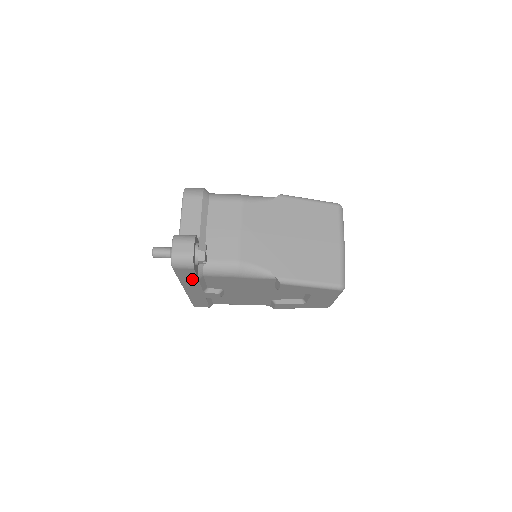
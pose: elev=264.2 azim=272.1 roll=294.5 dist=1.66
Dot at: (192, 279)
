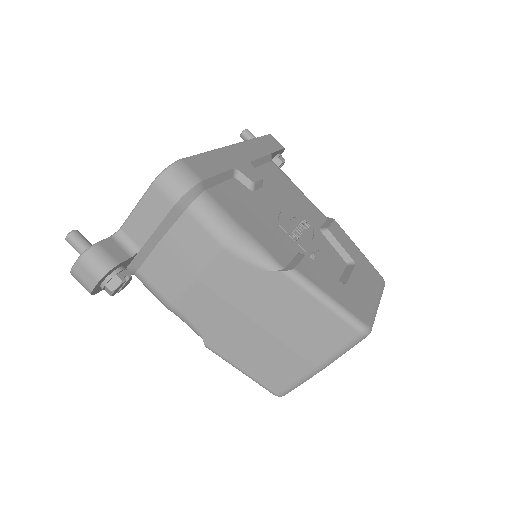
Dot at: occluded
